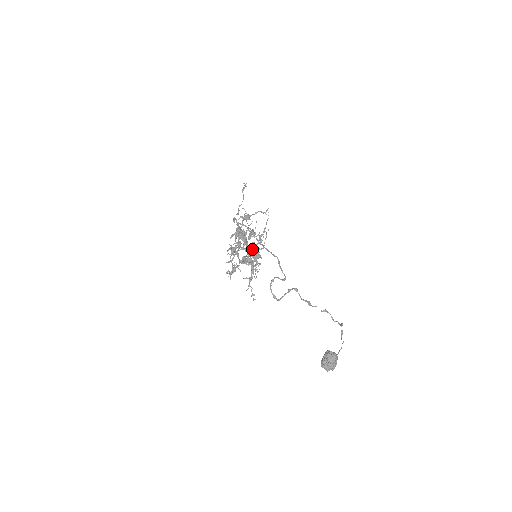
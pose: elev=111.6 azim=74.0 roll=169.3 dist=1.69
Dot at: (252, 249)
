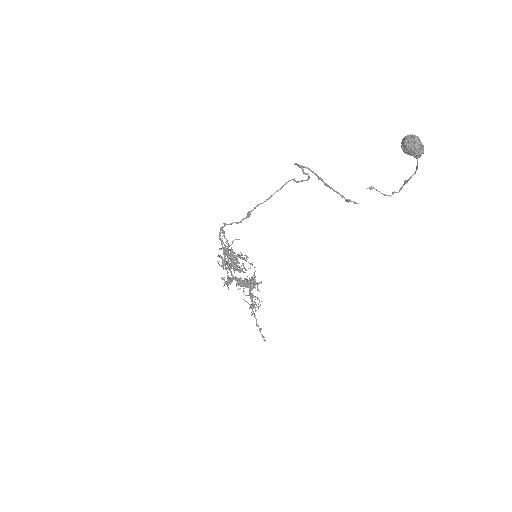
Dot at: (246, 279)
